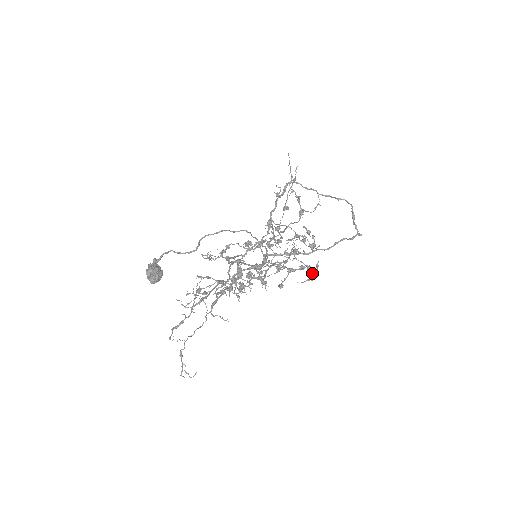
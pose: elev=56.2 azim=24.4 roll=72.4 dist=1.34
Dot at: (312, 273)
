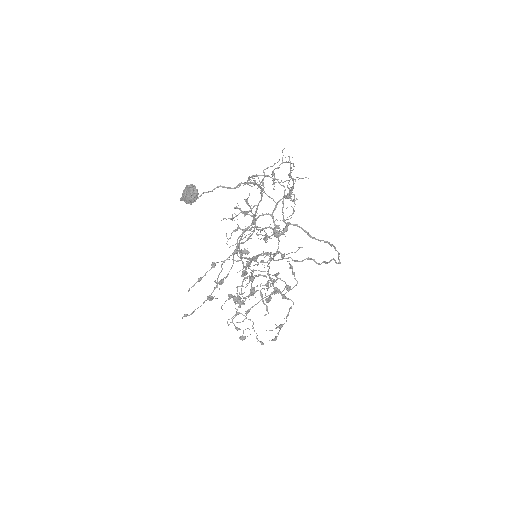
Dot at: (280, 324)
